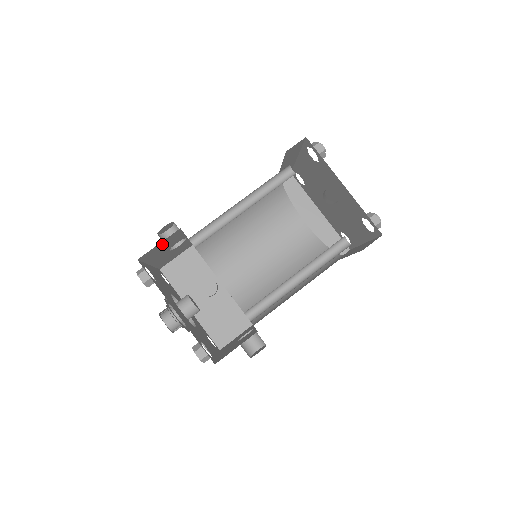
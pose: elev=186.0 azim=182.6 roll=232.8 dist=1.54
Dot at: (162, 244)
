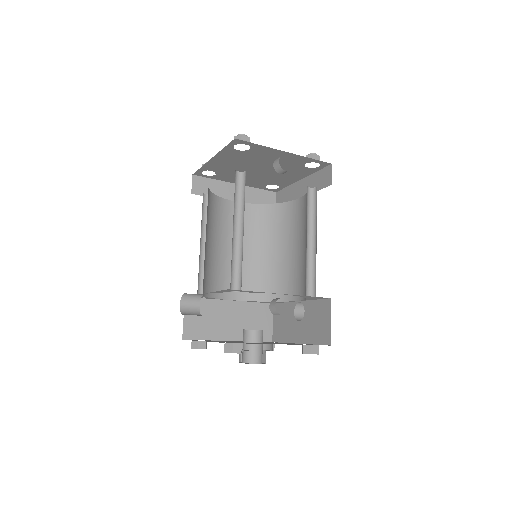
Dot at: occluded
